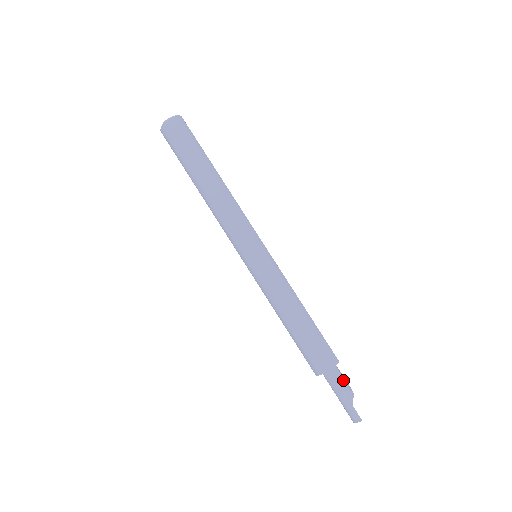
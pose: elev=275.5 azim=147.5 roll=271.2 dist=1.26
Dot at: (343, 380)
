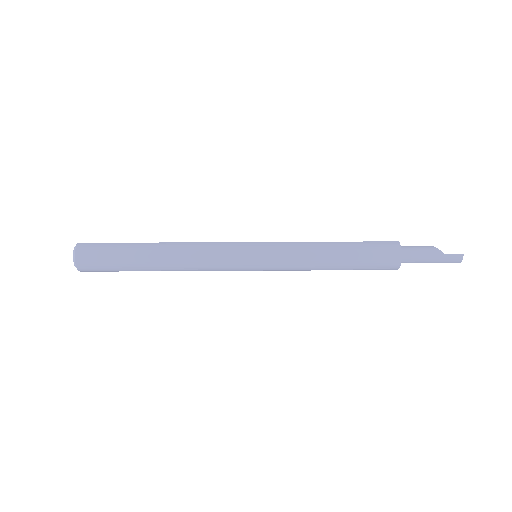
Dot at: (418, 249)
